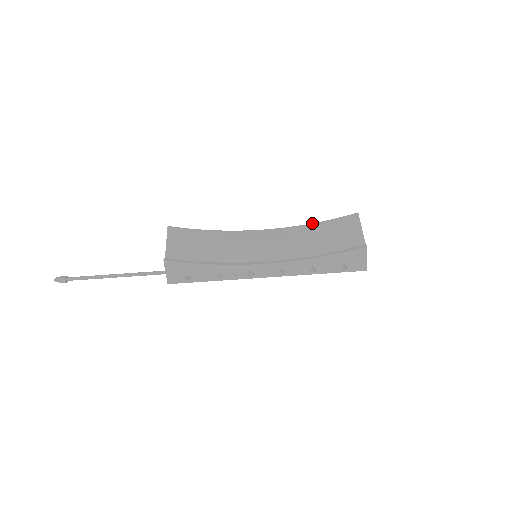
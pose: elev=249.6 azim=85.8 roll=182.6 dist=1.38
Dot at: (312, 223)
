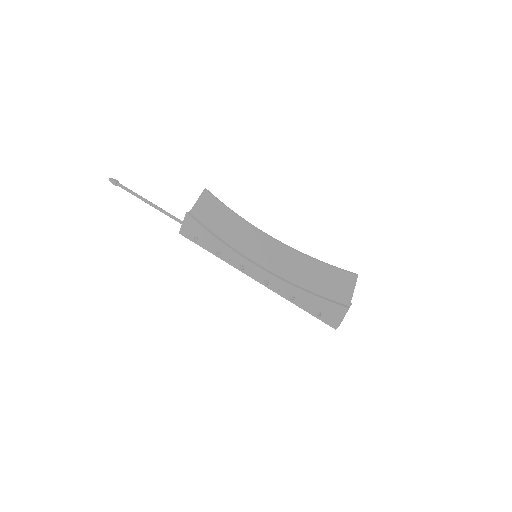
Dot at: (315, 258)
